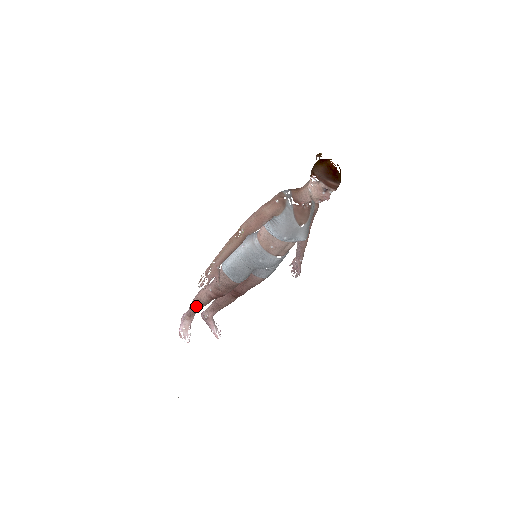
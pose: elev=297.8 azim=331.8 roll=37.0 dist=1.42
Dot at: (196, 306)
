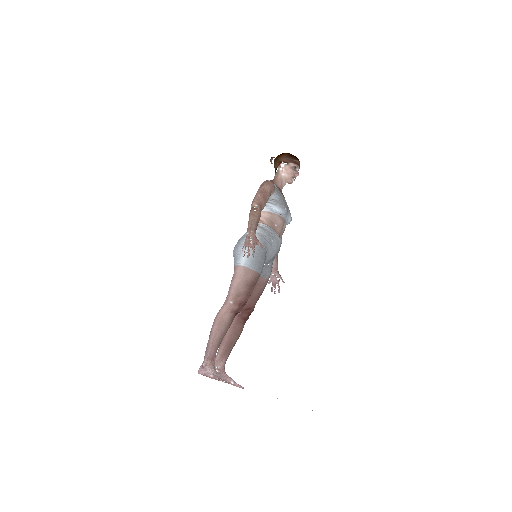
Dot at: (219, 335)
